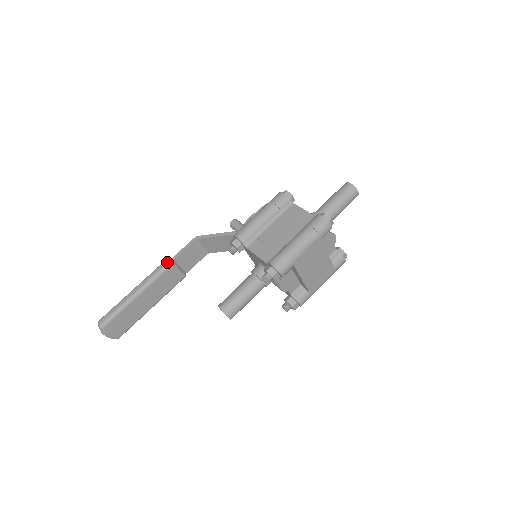
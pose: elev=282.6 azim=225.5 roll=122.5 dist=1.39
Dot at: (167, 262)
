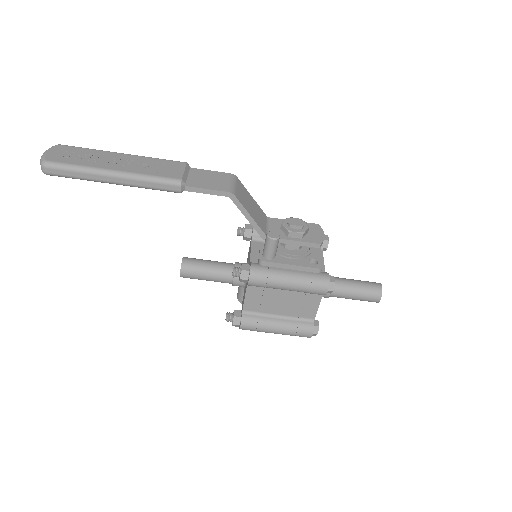
Dot at: (175, 190)
